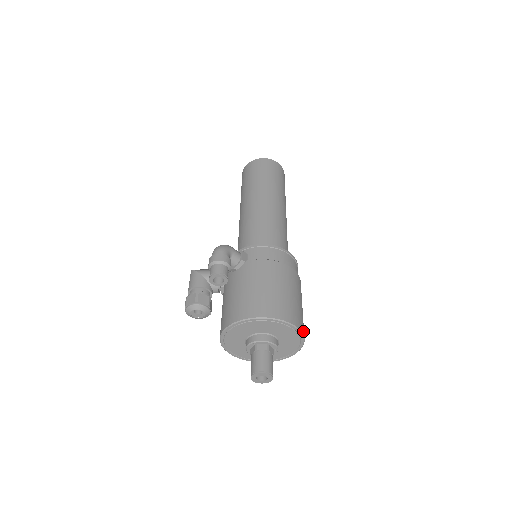
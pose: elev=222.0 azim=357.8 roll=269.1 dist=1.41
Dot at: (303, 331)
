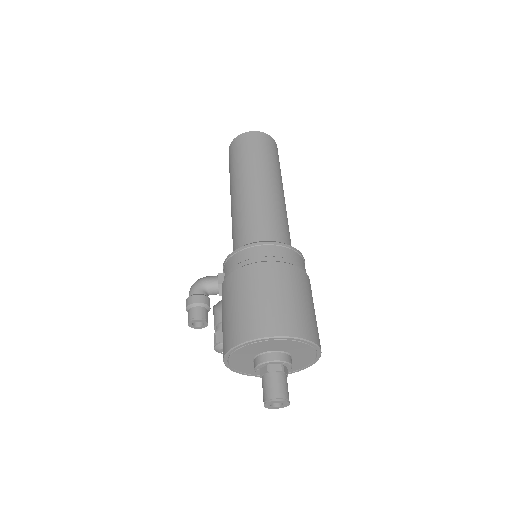
Dot at: (293, 331)
